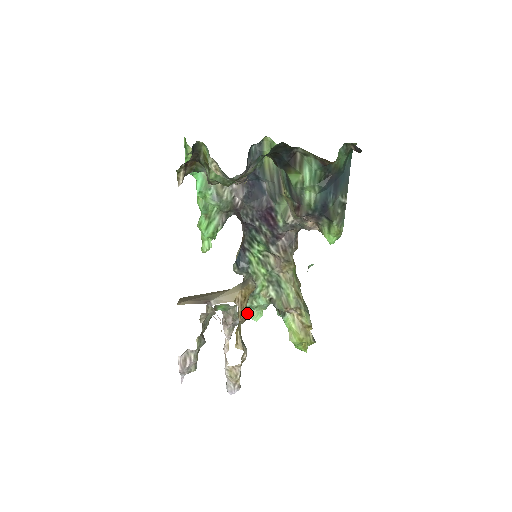
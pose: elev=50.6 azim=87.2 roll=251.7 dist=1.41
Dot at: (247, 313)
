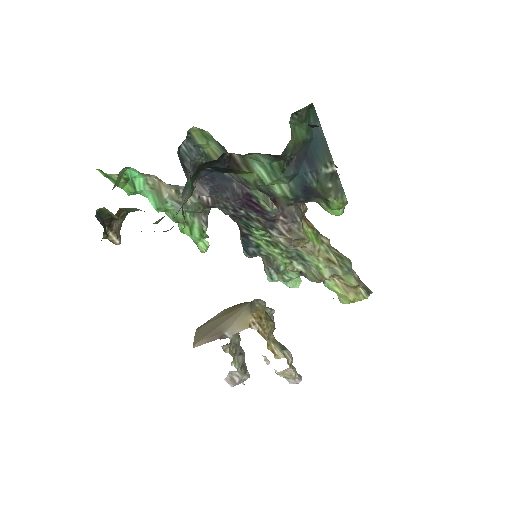
Dot at: (272, 325)
